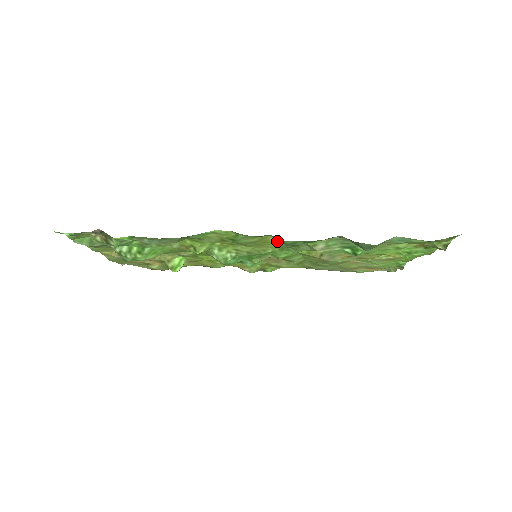
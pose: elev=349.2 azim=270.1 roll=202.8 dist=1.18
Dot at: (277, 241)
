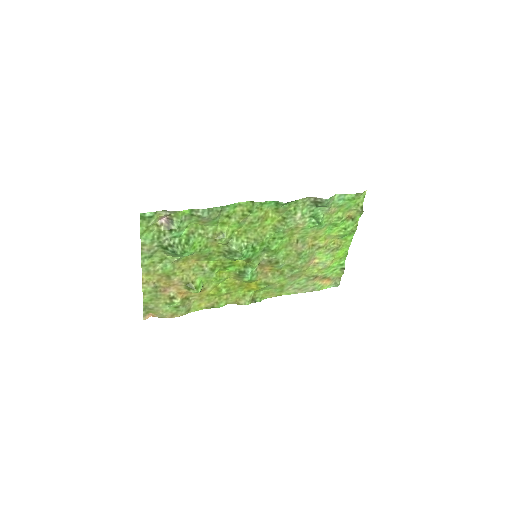
Dot at: (273, 218)
